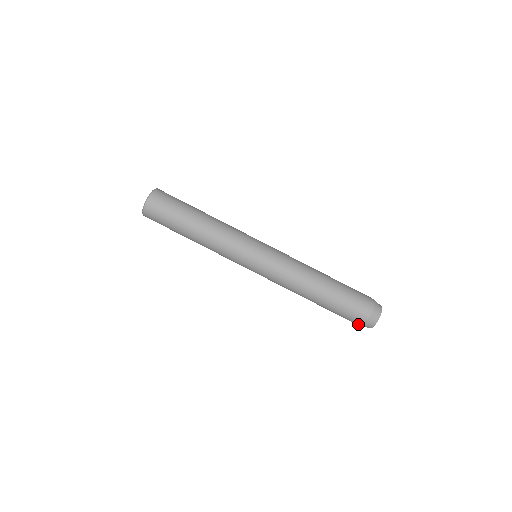
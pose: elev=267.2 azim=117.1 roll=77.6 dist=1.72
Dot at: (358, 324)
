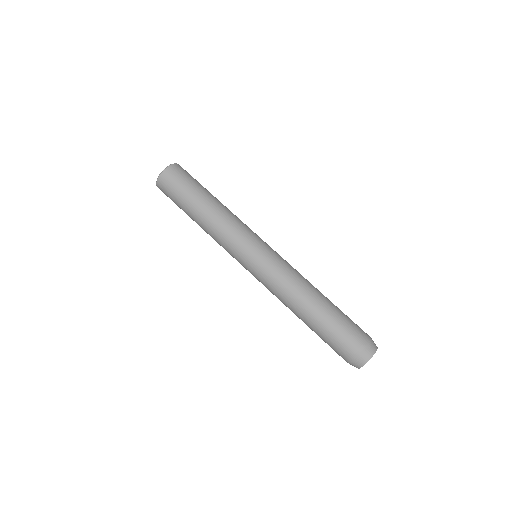
Dot at: occluded
